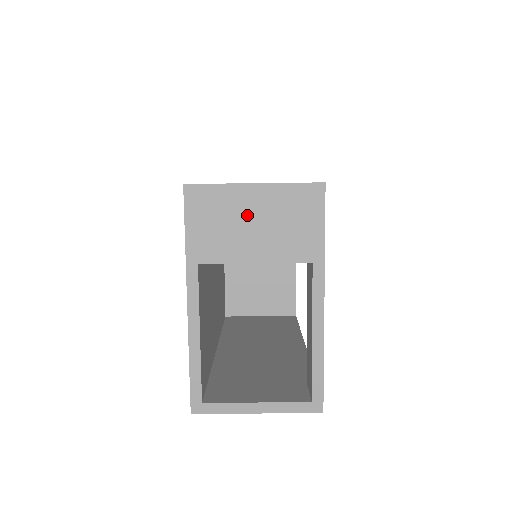
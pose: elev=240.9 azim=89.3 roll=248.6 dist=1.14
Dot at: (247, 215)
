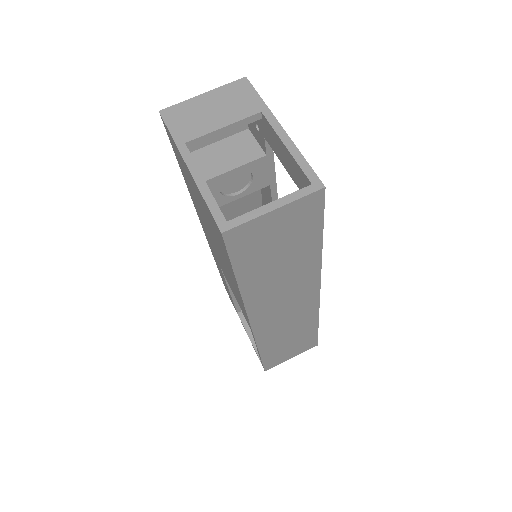
Dot at: (206, 108)
